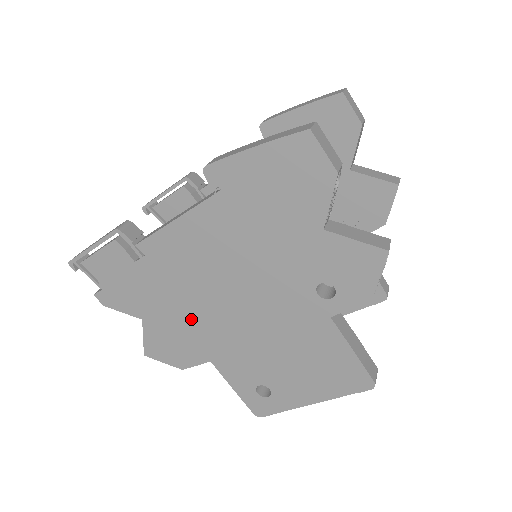
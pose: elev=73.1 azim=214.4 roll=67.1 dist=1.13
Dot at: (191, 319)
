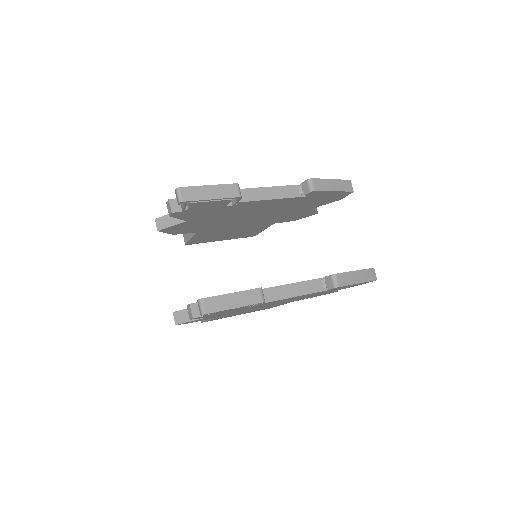
Dot at: (235, 312)
